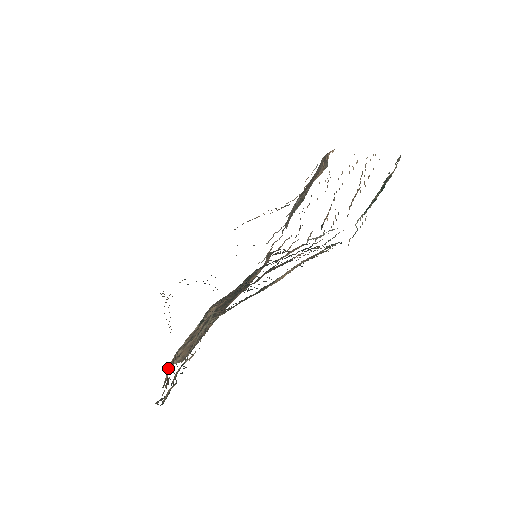
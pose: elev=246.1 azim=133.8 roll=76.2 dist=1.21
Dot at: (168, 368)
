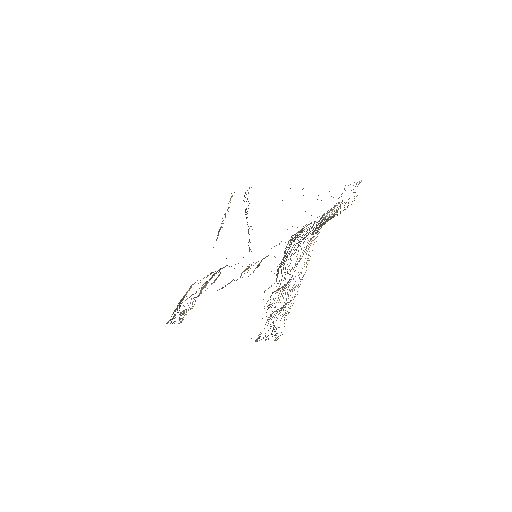
Dot at: occluded
